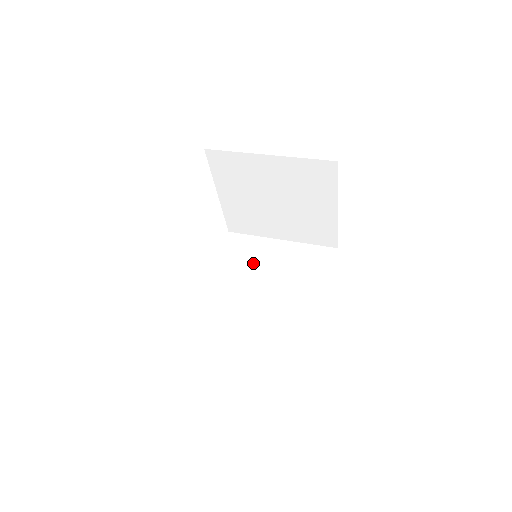
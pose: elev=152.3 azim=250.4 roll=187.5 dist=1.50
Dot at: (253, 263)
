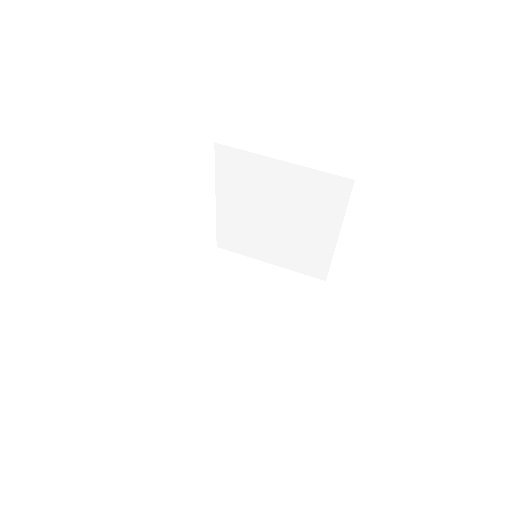
Dot at: (257, 187)
